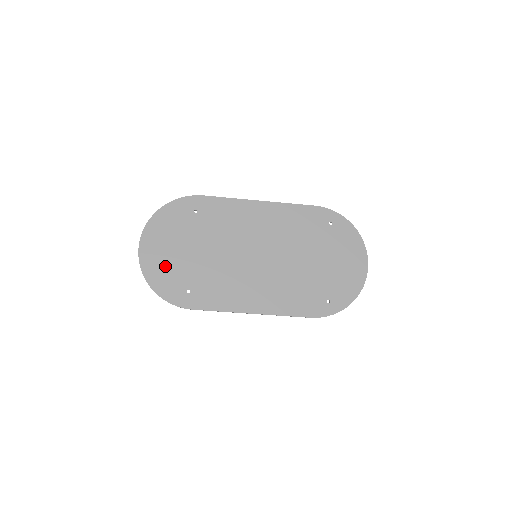
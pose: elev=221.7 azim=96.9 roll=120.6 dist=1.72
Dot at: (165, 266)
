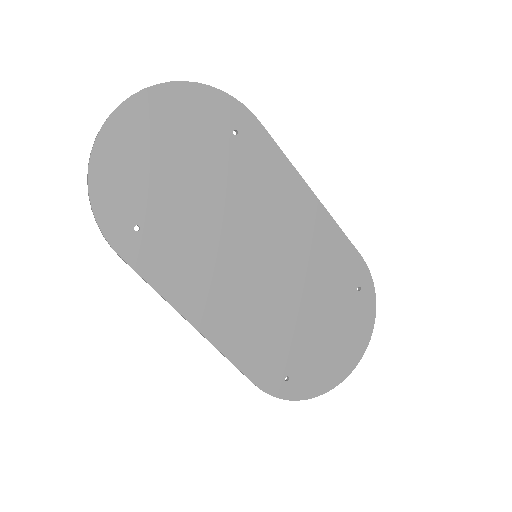
Dot at: (135, 165)
